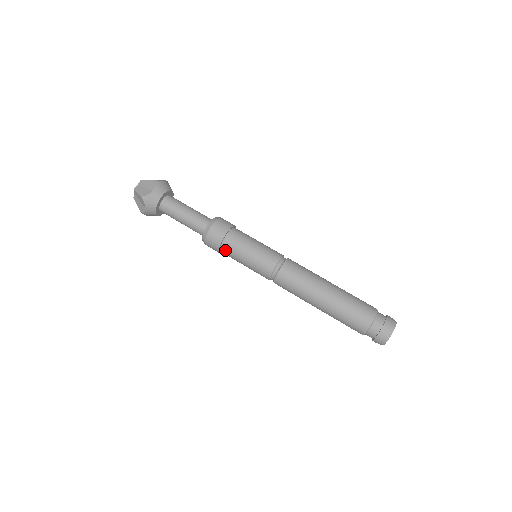
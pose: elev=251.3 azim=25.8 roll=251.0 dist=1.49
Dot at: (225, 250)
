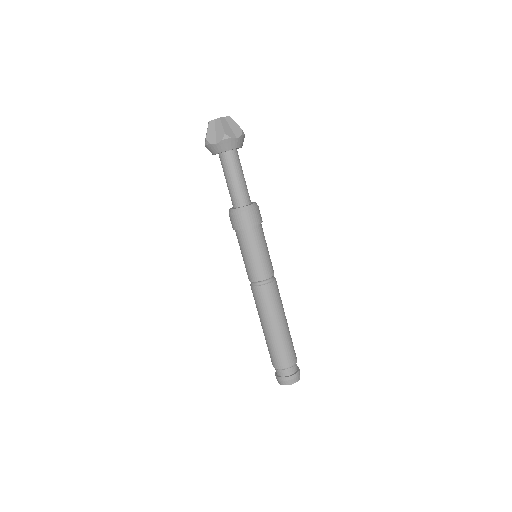
Dot at: (244, 234)
